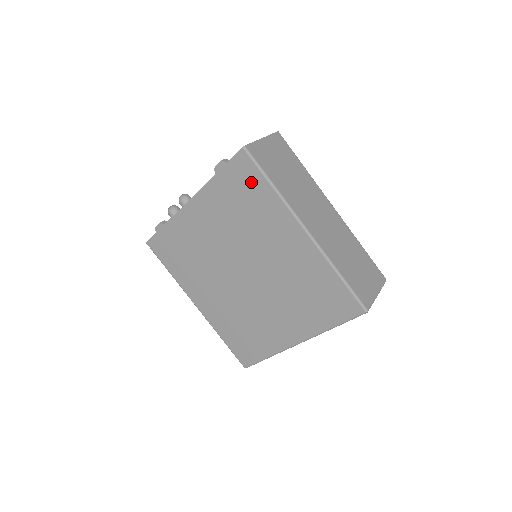
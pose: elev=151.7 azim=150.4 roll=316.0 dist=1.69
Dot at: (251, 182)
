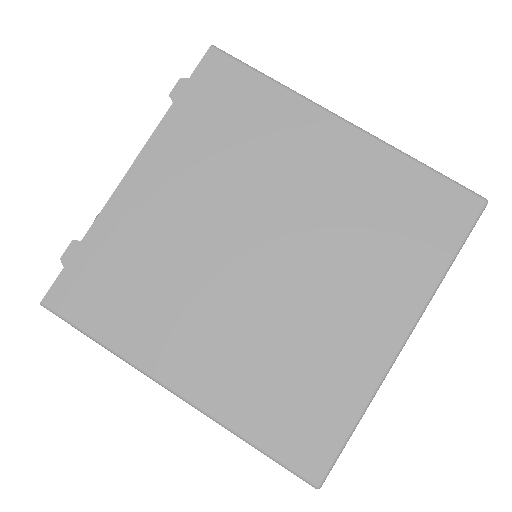
Dot at: (236, 88)
